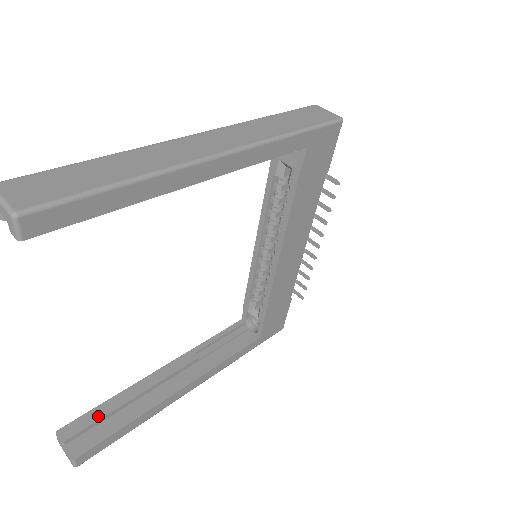
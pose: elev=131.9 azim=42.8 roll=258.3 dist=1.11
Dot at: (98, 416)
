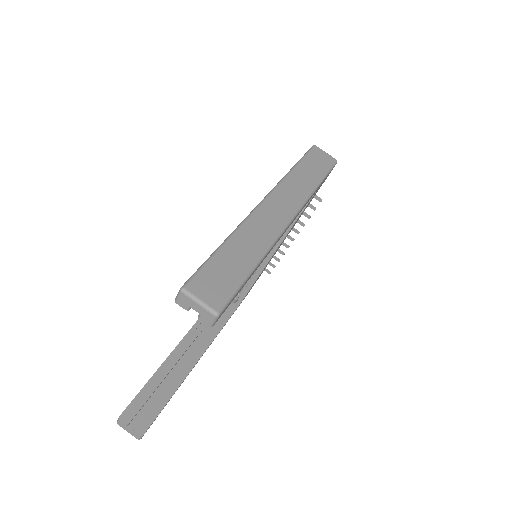
Dot at: (145, 398)
